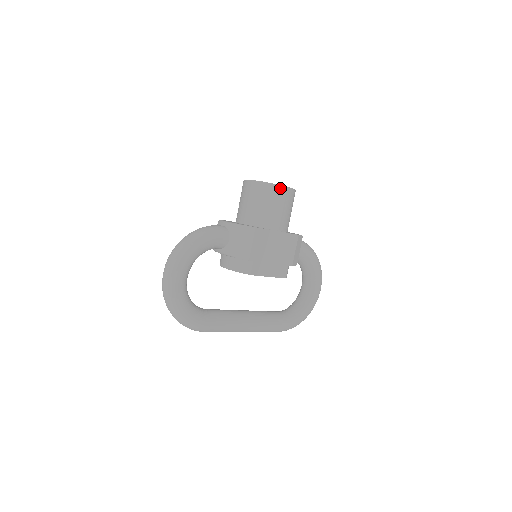
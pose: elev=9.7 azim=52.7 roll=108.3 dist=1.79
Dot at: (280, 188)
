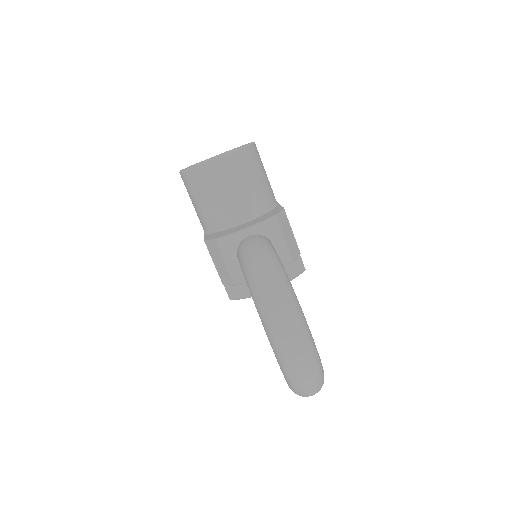
Dot at: (255, 146)
